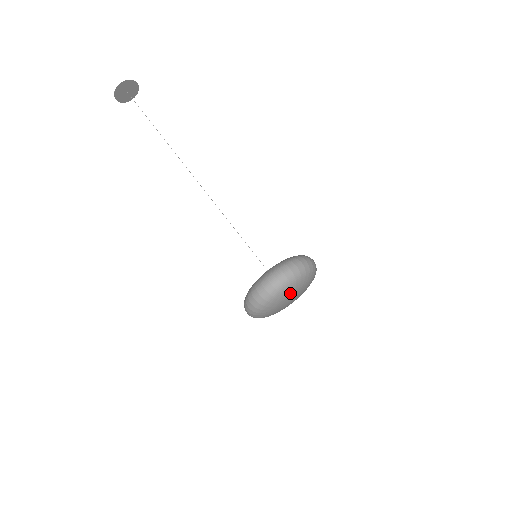
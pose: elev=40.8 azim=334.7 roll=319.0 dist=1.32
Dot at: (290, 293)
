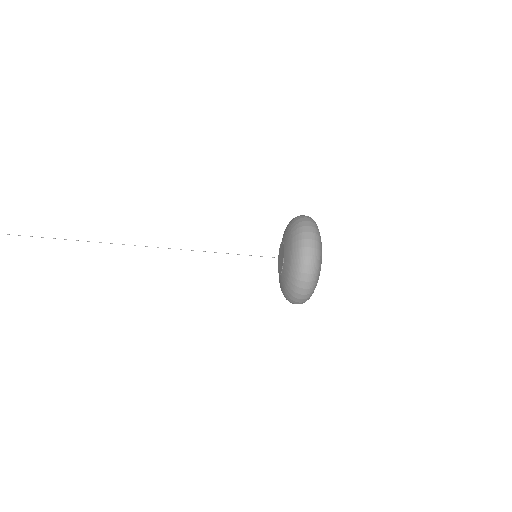
Dot at: occluded
